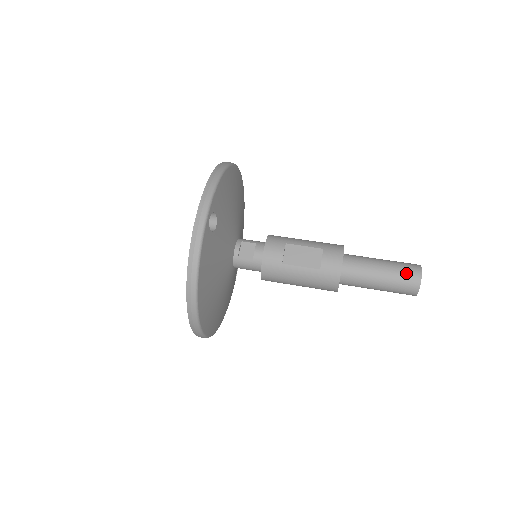
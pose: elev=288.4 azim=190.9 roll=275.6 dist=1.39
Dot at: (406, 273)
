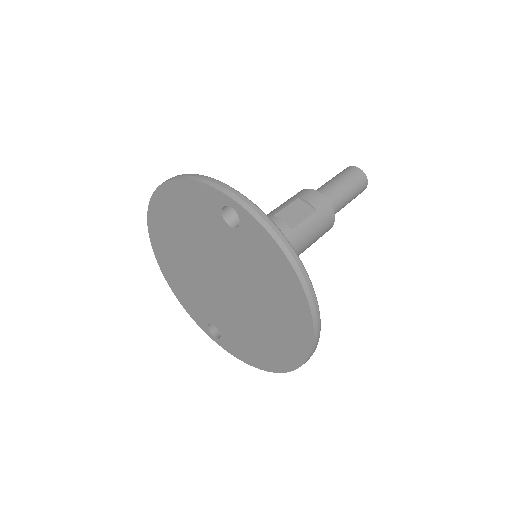
Dot at: (352, 173)
